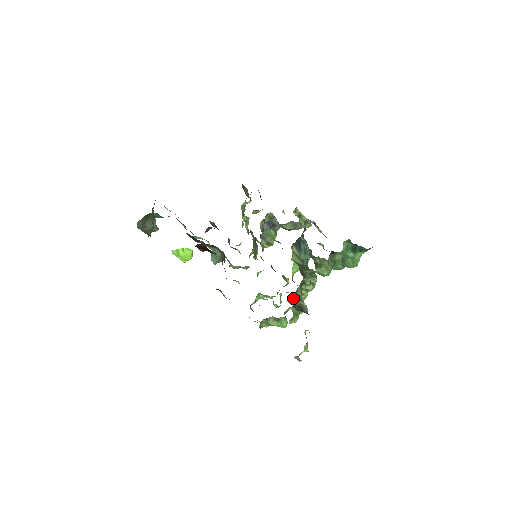
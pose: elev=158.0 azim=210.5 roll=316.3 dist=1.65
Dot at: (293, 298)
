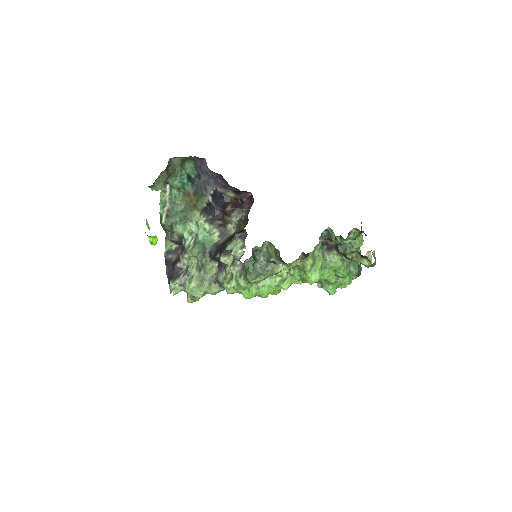
Dot at: occluded
